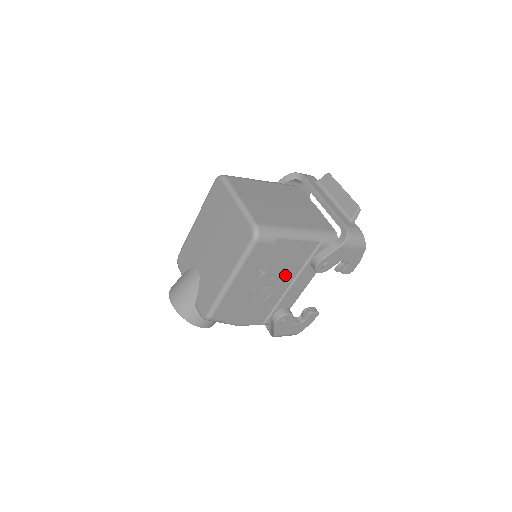
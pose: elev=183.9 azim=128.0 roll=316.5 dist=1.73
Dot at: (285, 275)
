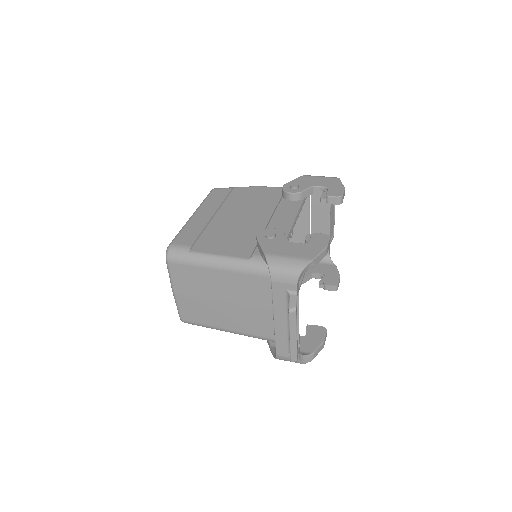
Dot at: occluded
